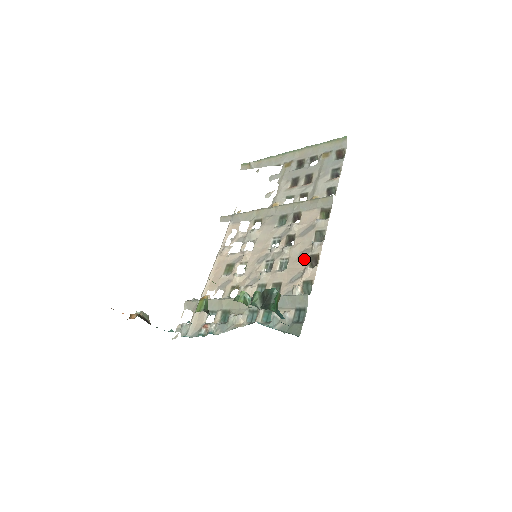
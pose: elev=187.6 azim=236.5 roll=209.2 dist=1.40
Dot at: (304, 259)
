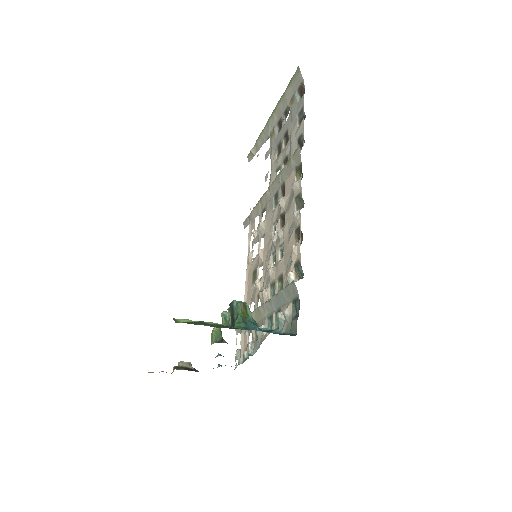
Dot at: (291, 237)
